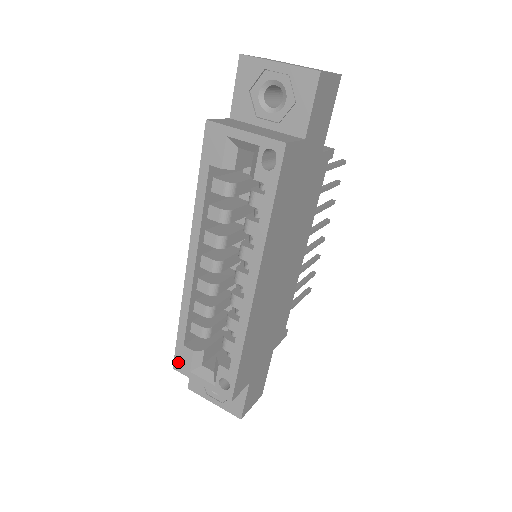
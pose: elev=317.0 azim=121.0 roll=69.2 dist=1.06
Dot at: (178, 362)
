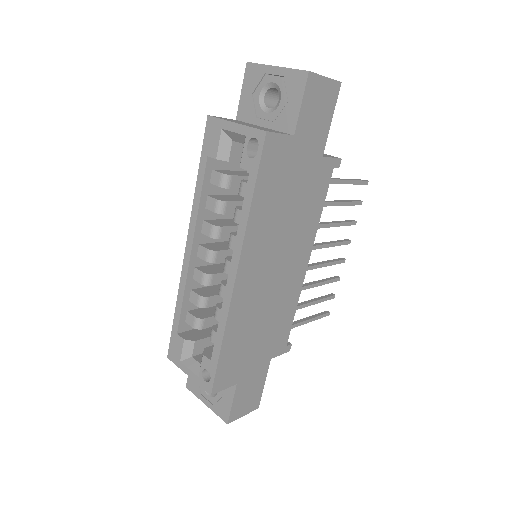
Dot at: (172, 351)
